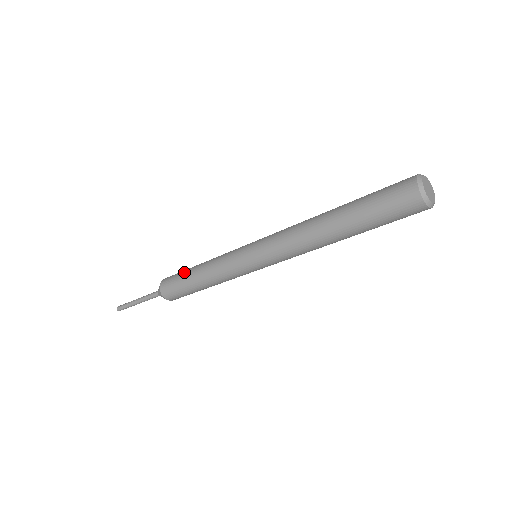
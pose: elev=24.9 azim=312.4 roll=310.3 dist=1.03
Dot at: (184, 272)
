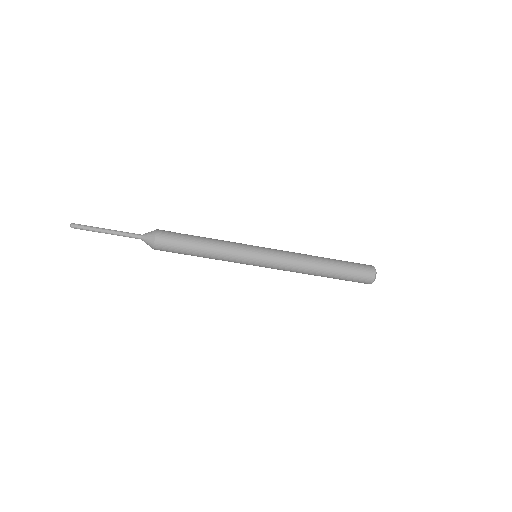
Dot at: occluded
